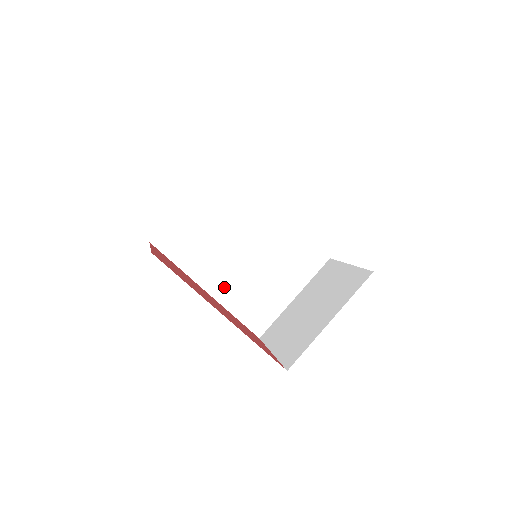
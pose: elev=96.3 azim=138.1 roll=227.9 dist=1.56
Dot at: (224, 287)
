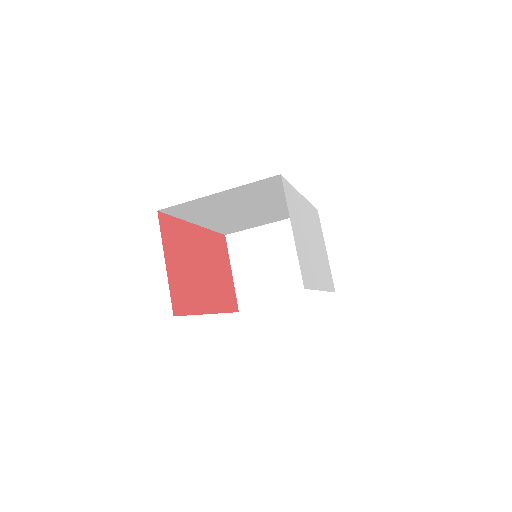
Dot at: (214, 222)
